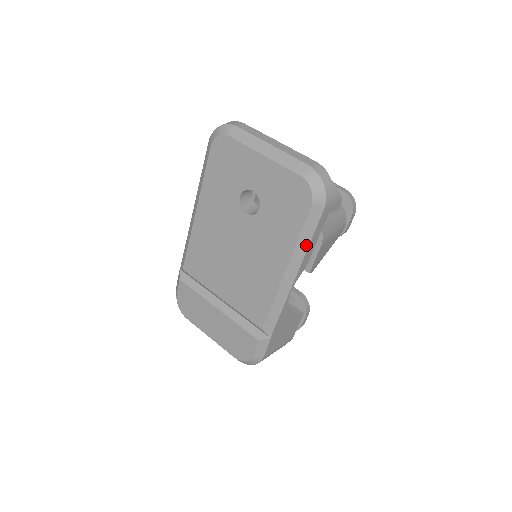
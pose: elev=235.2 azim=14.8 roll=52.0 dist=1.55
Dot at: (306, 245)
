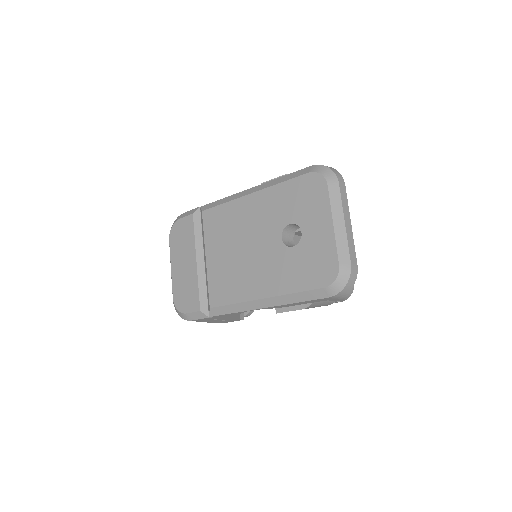
Dot at: (294, 301)
